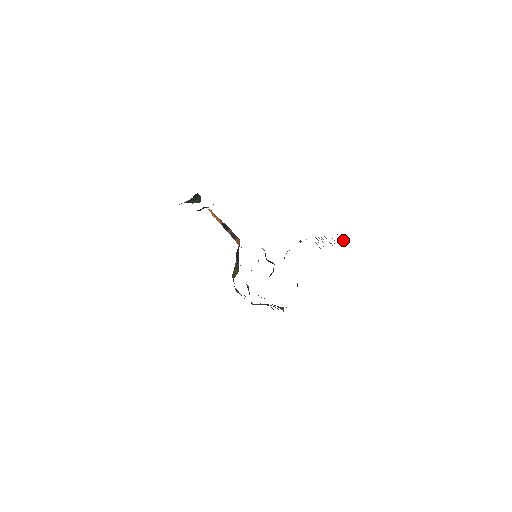
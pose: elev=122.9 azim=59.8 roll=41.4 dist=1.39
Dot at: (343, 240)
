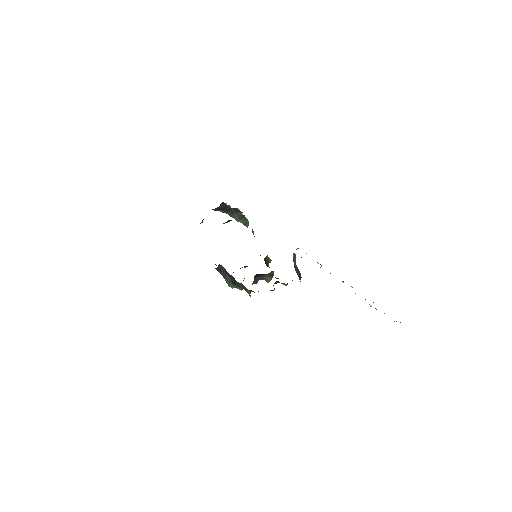
Dot at: occluded
